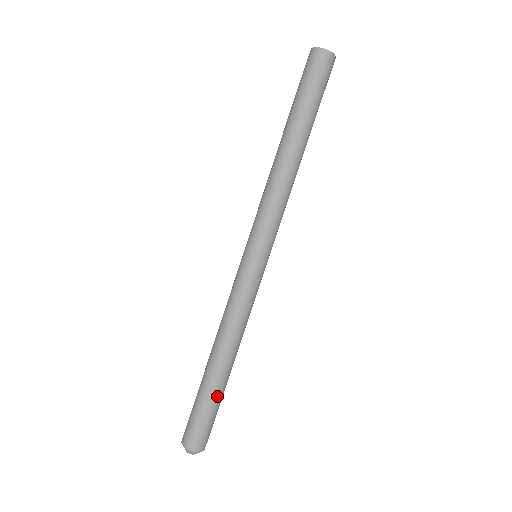
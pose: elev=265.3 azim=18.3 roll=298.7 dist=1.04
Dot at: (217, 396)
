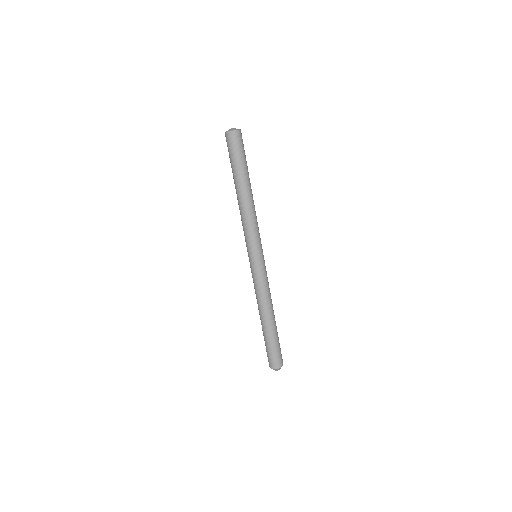
Dot at: (272, 337)
